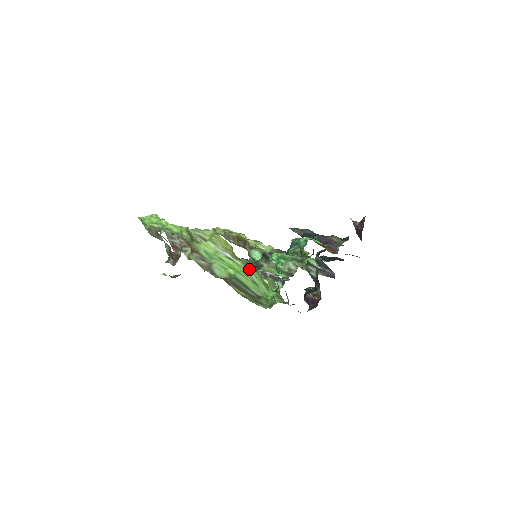
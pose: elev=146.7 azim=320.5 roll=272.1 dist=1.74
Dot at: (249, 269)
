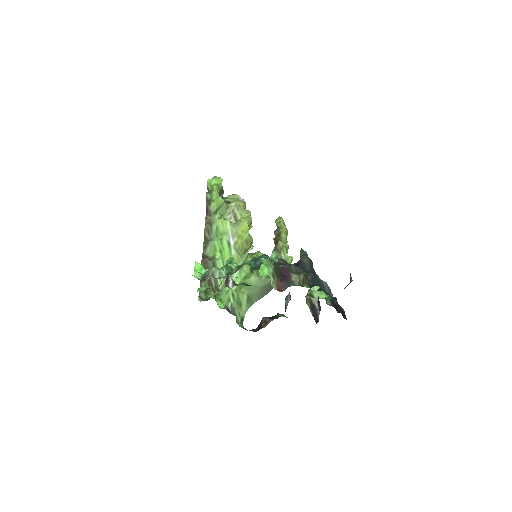
Dot at: occluded
